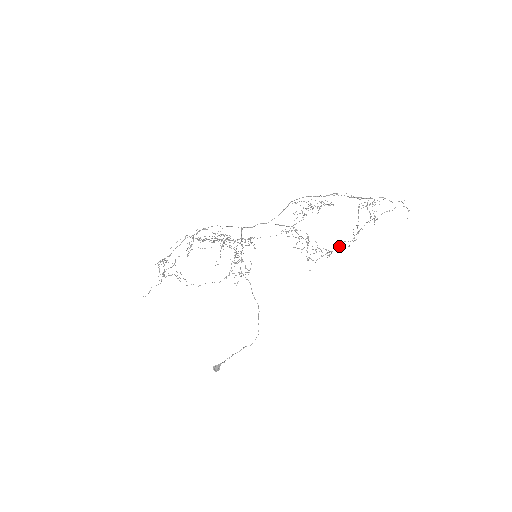
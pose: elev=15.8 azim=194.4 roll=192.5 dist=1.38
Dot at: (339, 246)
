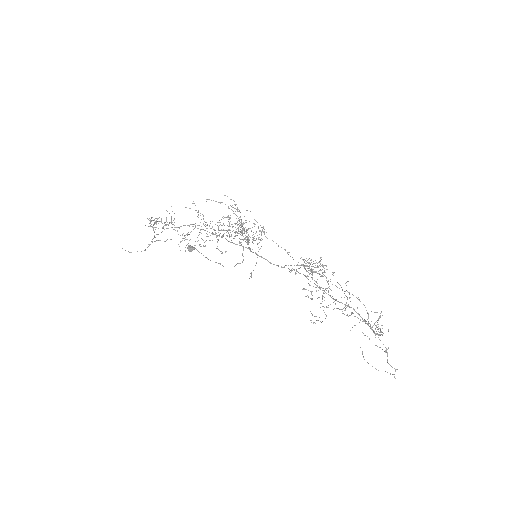
Dot at: (335, 304)
